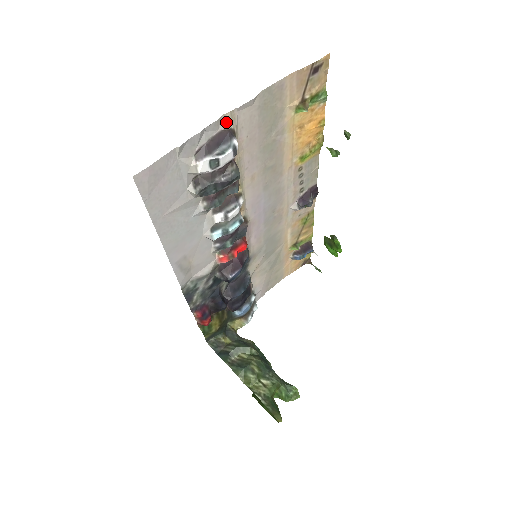
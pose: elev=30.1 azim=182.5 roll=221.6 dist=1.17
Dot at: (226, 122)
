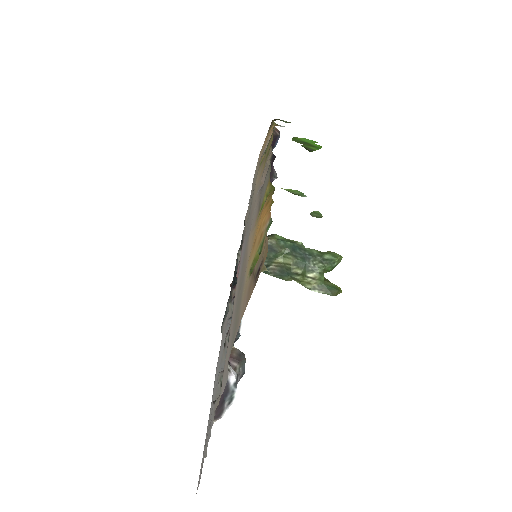
Dot at: (218, 400)
